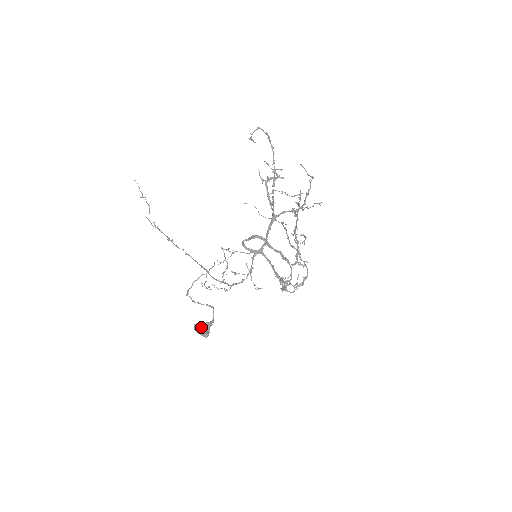
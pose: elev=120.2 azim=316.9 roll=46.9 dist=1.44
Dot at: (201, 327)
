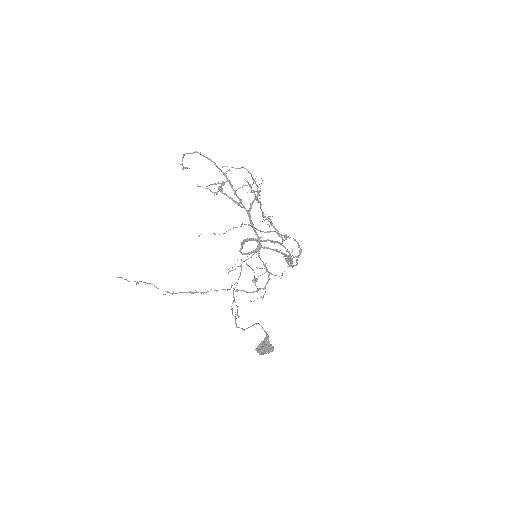
Dot at: (264, 346)
